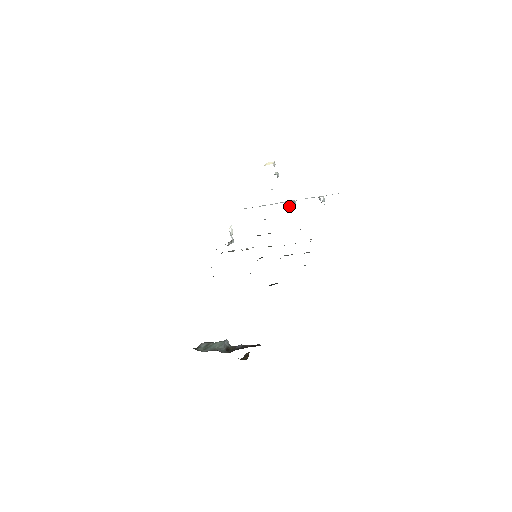
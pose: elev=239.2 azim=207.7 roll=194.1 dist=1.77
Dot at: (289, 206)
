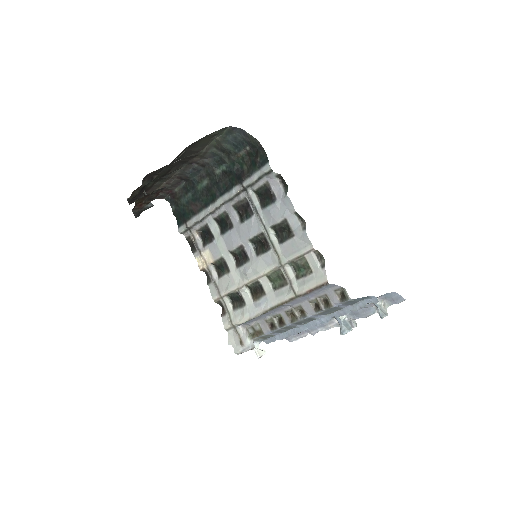
Dot at: (340, 329)
